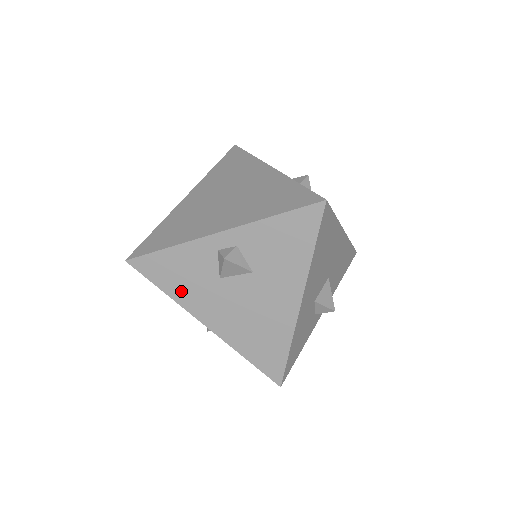
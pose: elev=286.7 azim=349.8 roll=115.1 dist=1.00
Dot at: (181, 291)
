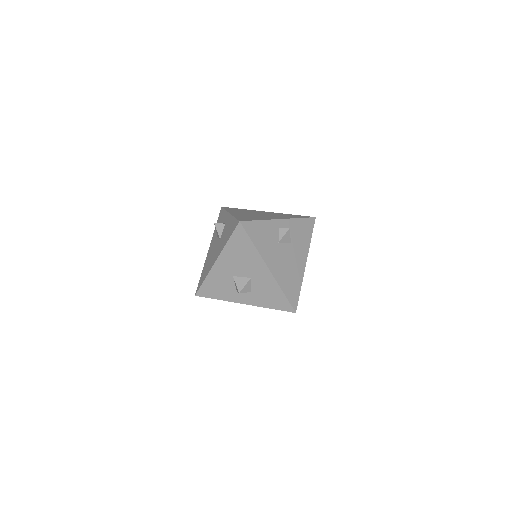
Dot at: (262, 246)
